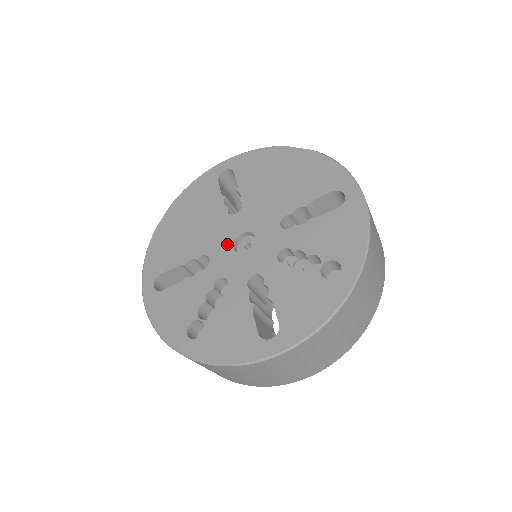
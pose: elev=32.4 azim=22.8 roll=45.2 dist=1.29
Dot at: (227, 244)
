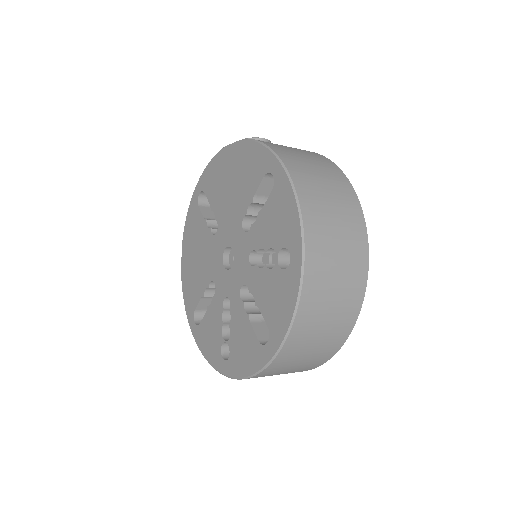
Dot at: (219, 265)
